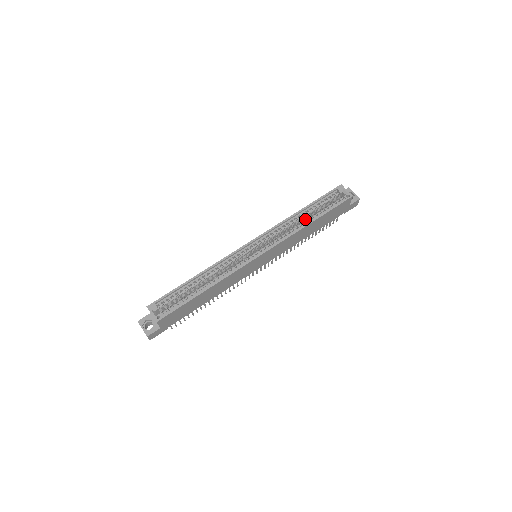
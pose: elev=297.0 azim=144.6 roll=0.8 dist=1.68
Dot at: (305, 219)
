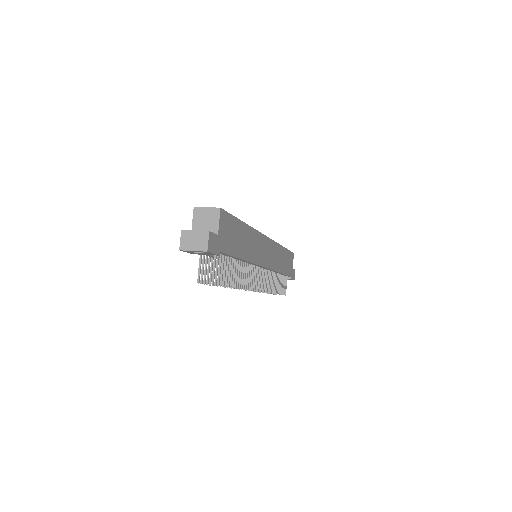
Dot at: occluded
